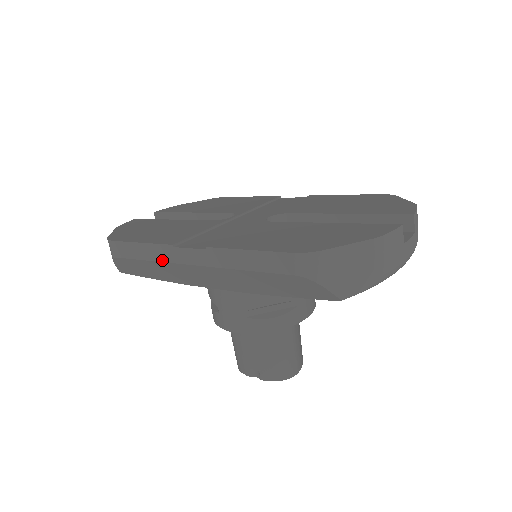
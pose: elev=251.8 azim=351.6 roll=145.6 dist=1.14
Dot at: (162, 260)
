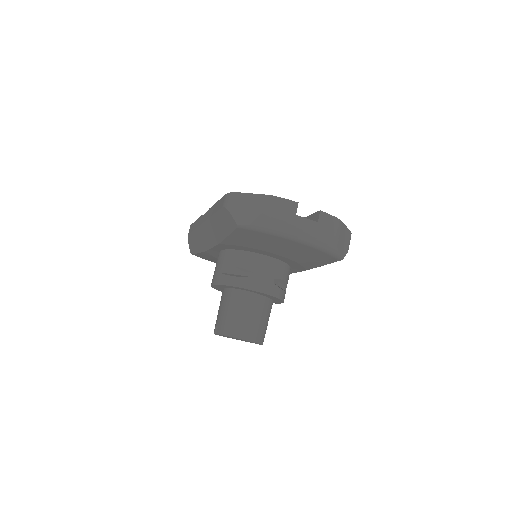
Dot at: (197, 226)
